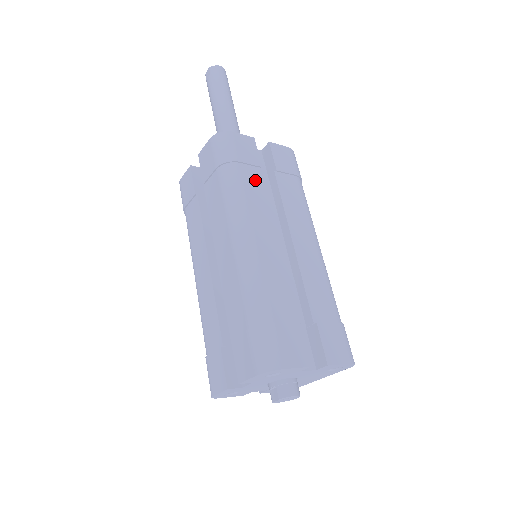
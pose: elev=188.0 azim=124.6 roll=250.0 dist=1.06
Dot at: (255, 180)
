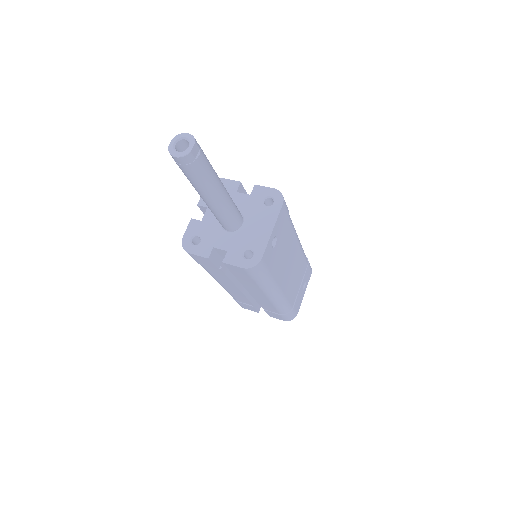
Dot at: (216, 272)
